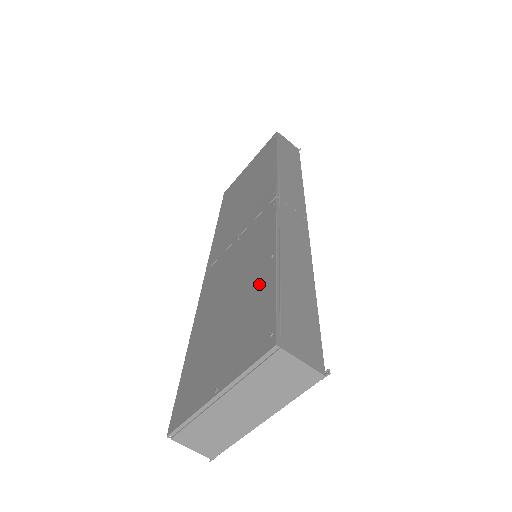
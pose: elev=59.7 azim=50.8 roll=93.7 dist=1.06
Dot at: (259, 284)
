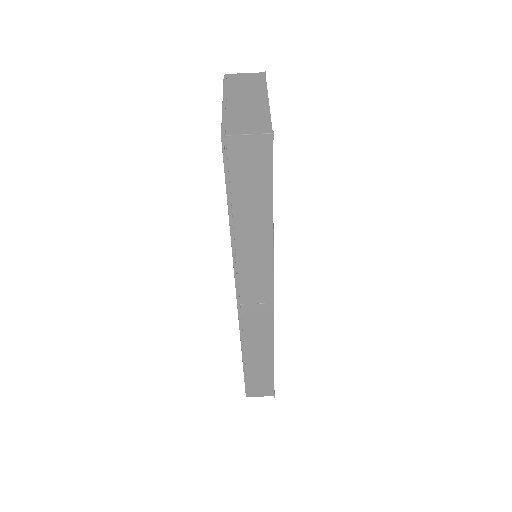
Dot at: occluded
